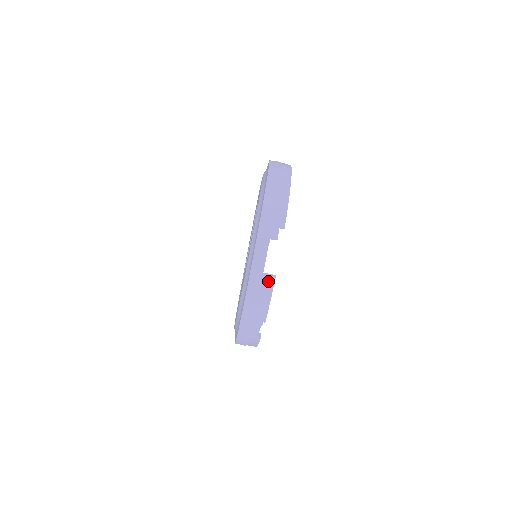
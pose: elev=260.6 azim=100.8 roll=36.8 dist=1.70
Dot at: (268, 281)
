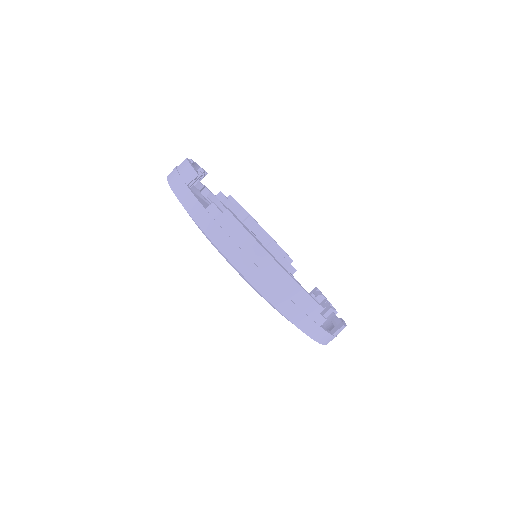
Dot at: (339, 331)
